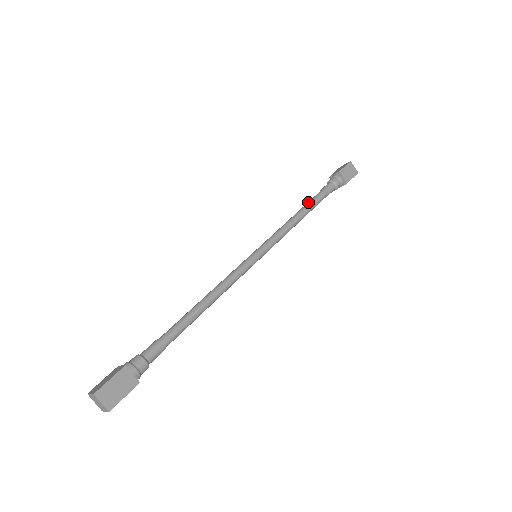
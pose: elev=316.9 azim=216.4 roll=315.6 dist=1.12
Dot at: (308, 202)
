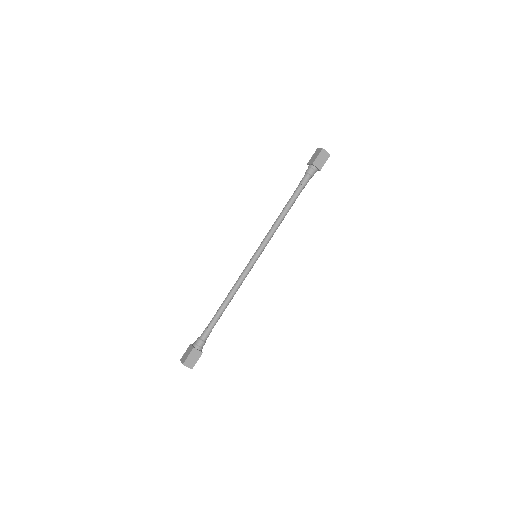
Dot at: (289, 200)
